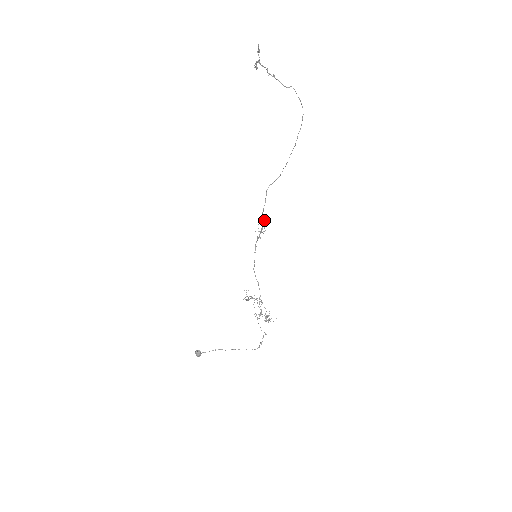
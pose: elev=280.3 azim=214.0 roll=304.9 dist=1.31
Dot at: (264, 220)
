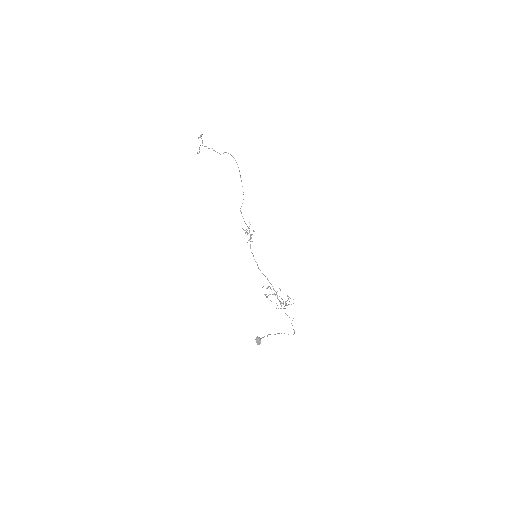
Dot at: occluded
